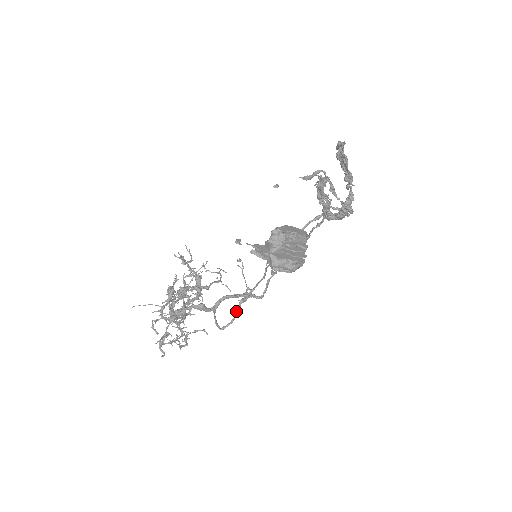
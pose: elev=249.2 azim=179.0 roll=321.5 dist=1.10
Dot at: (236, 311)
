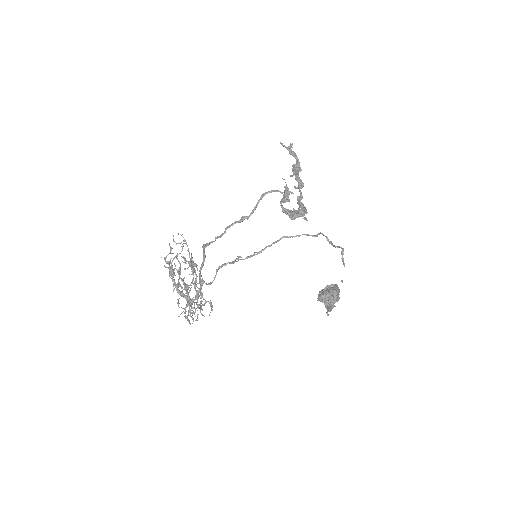
Dot at: (217, 271)
